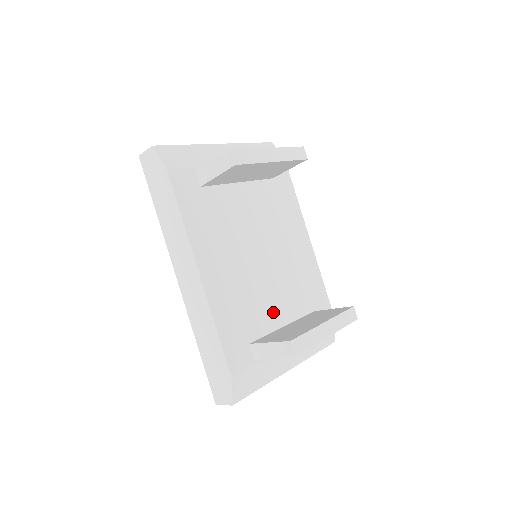
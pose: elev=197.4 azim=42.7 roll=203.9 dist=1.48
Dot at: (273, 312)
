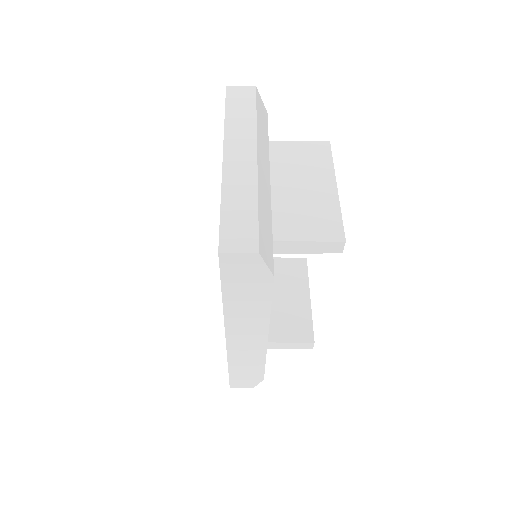
Dot at: occluded
